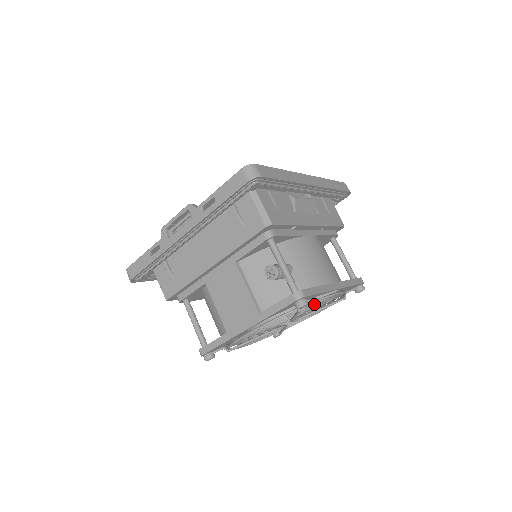
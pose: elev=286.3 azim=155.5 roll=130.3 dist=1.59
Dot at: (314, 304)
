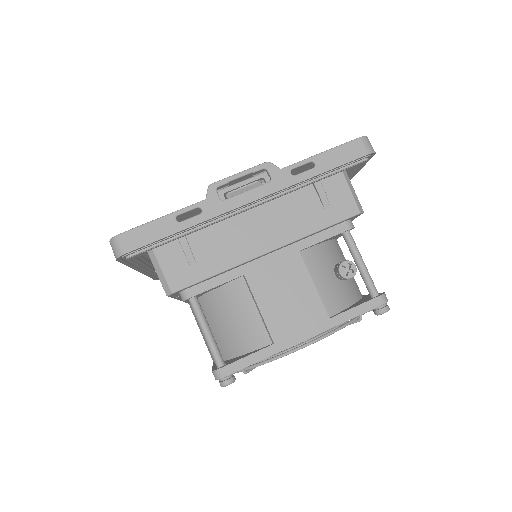
Dot at: occluded
